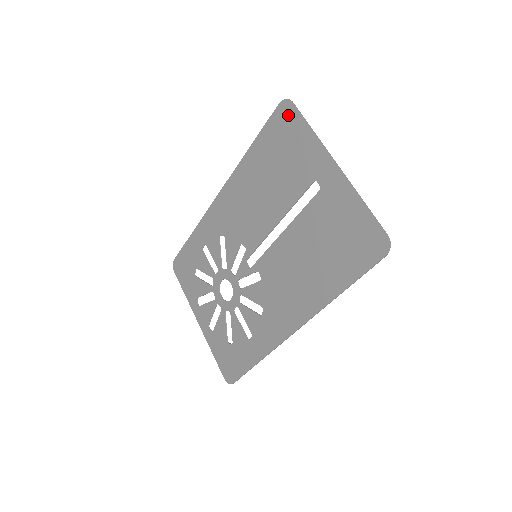
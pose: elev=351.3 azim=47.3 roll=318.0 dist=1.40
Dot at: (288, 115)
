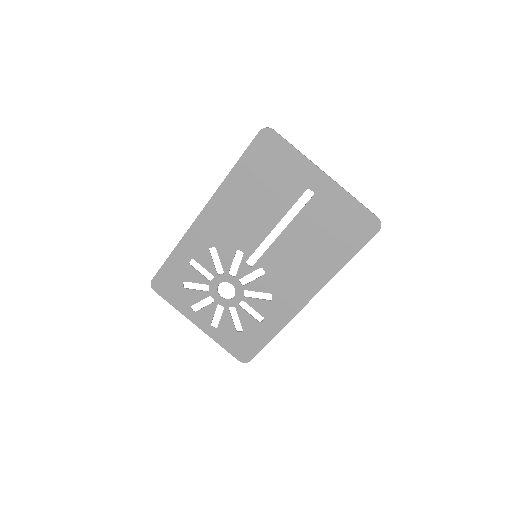
Dot at: (271, 140)
